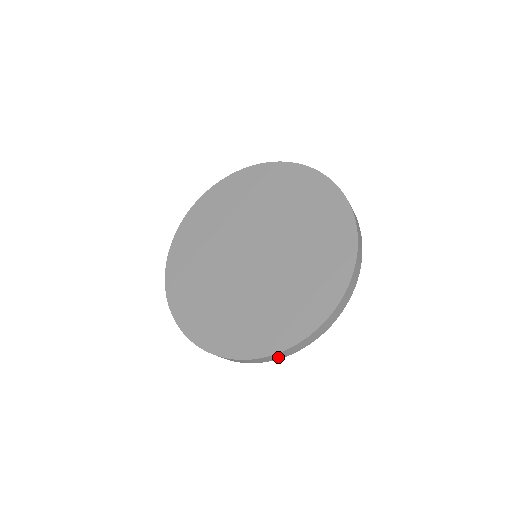
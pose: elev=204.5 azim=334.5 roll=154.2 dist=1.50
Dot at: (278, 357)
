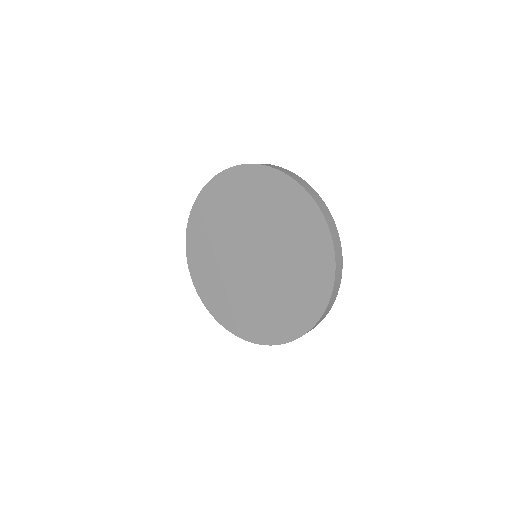
Dot at: occluded
